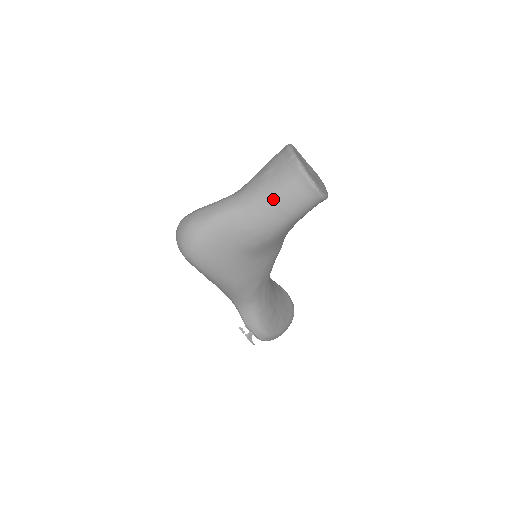
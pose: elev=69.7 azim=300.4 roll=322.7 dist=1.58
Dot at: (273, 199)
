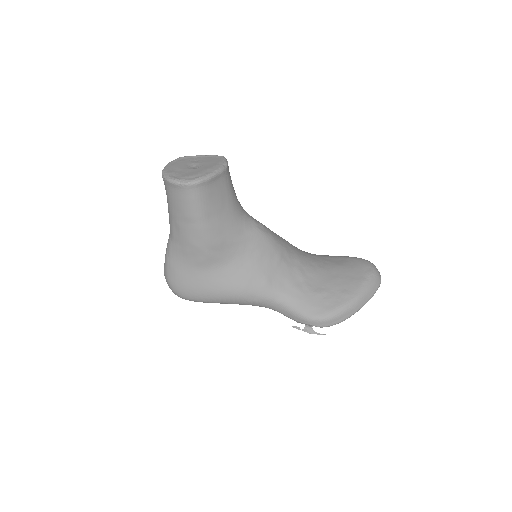
Dot at: (174, 215)
